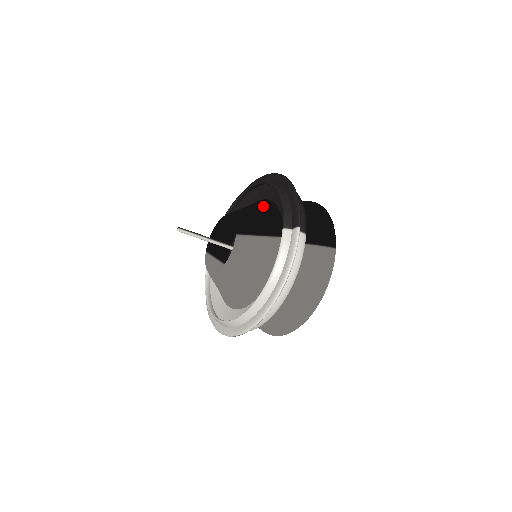
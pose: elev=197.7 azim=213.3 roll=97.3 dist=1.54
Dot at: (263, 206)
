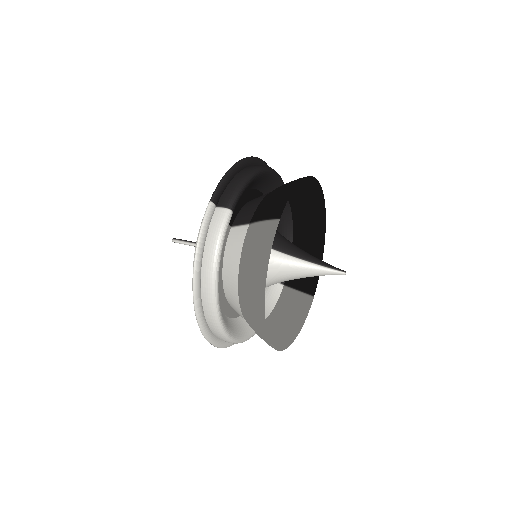
Dot at: occluded
